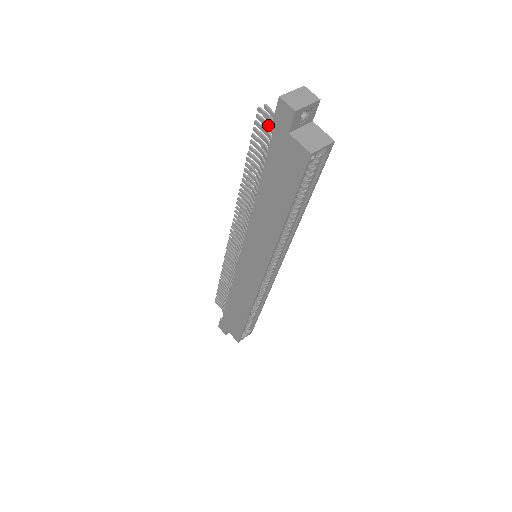
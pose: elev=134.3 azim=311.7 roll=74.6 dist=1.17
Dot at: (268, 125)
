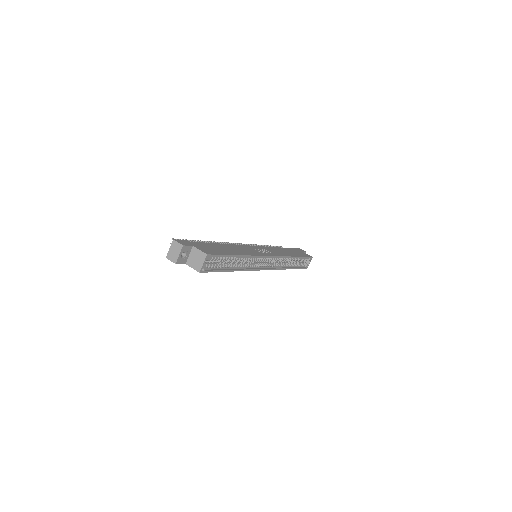
Dot at: occluded
